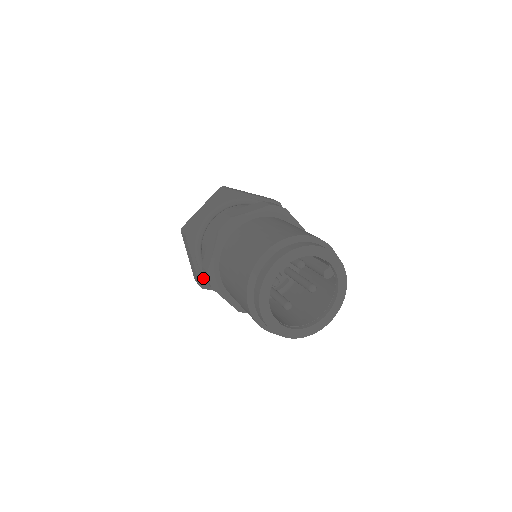
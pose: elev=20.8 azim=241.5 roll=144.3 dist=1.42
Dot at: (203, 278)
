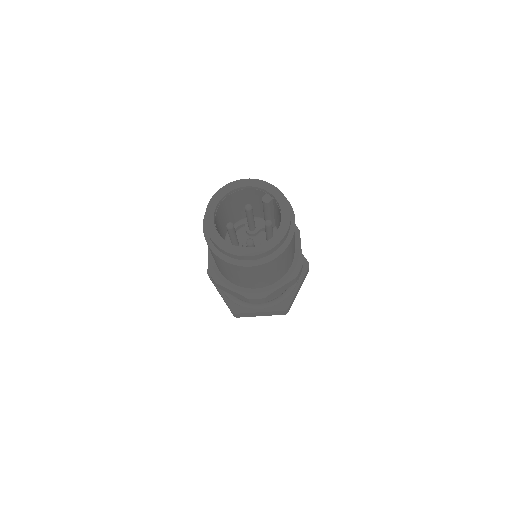
Dot at: (233, 304)
